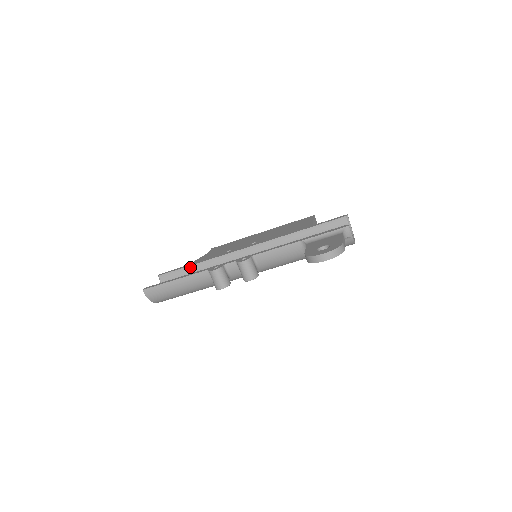
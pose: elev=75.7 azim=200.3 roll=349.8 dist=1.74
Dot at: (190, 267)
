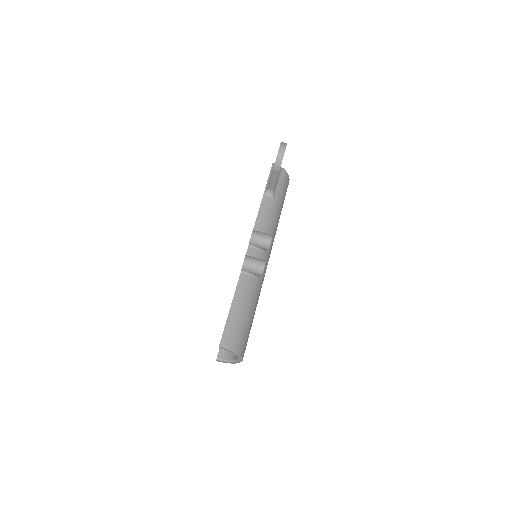
Dot at: occluded
